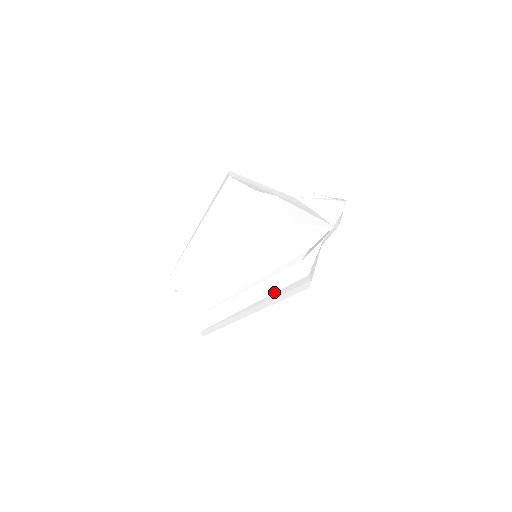
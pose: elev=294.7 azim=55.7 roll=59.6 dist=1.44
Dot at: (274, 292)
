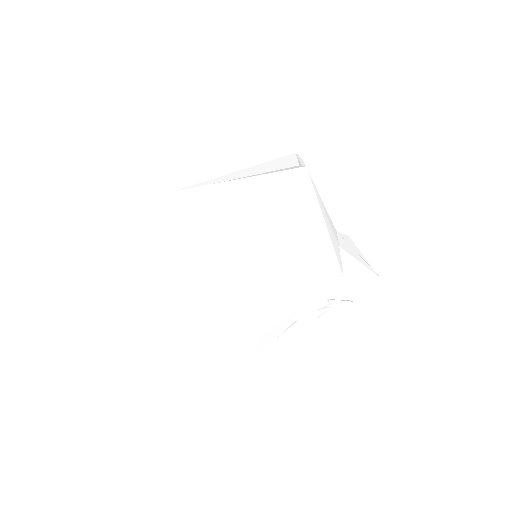
Dot at: (221, 255)
